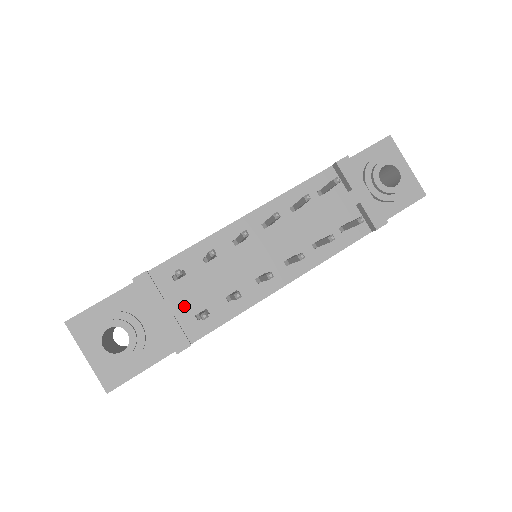
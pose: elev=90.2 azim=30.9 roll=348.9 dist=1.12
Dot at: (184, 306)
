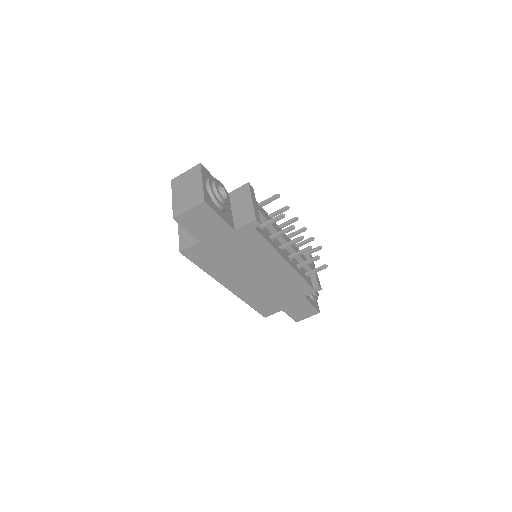
Dot at: (262, 213)
